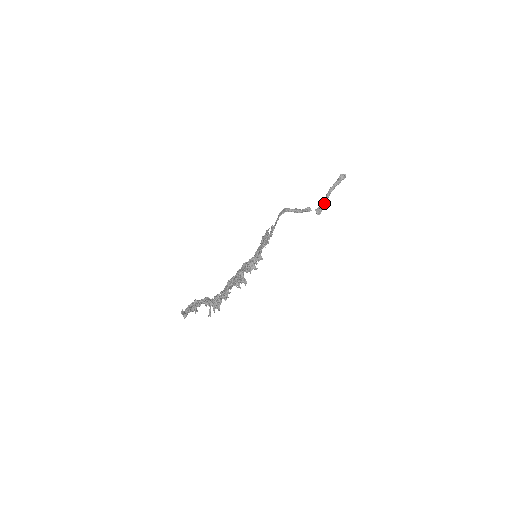
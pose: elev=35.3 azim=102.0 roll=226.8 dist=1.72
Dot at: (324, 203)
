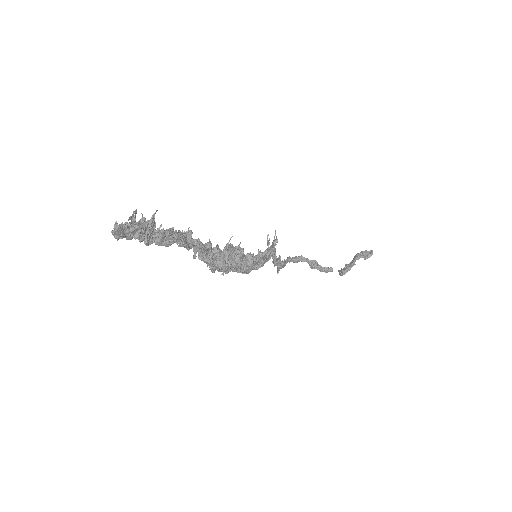
Dot at: (350, 263)
